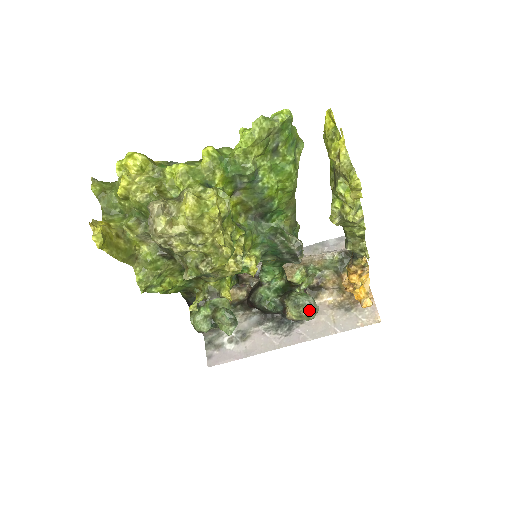
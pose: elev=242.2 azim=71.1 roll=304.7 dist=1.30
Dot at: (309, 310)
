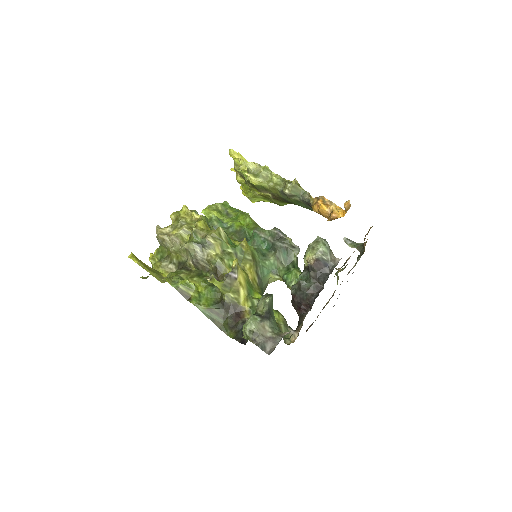
Dot at: (314, 241)
